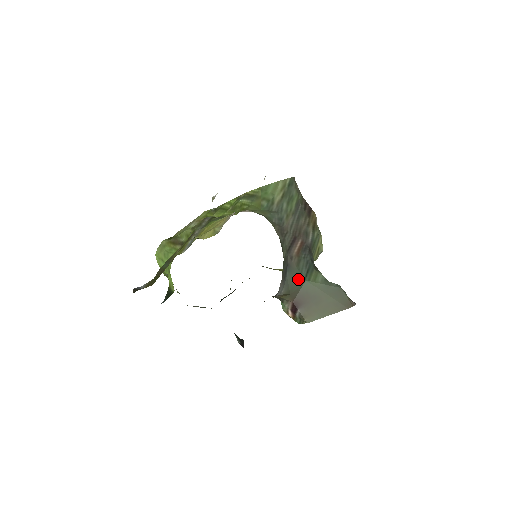
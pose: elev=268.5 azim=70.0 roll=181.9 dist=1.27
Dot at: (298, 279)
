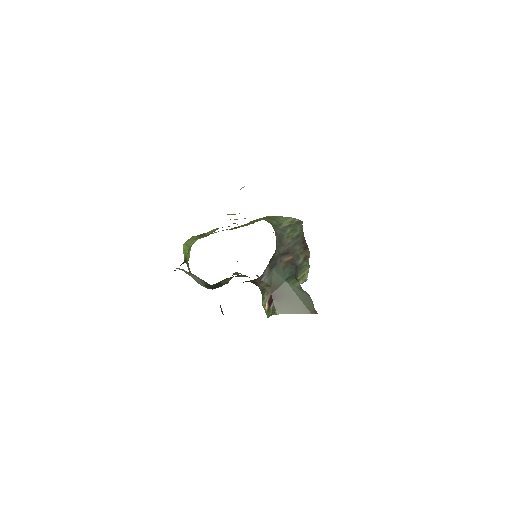
Dot at: (281, 277)
